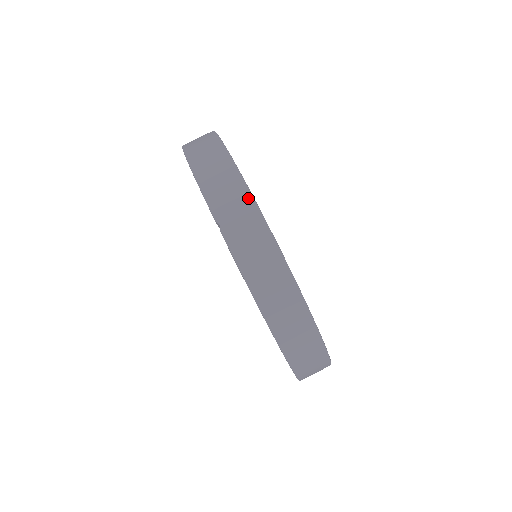
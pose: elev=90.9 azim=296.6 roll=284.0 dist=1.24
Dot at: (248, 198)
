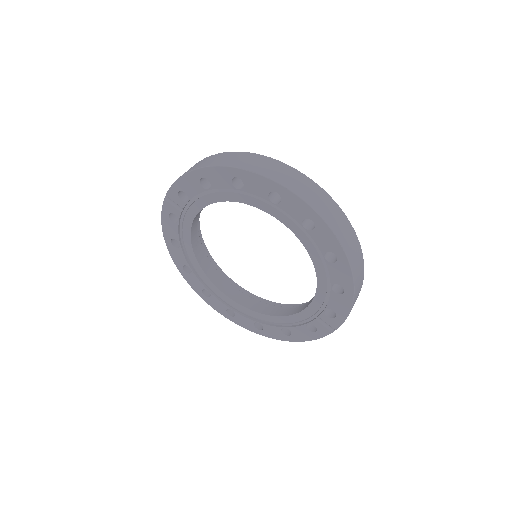
Dot at: occluded
